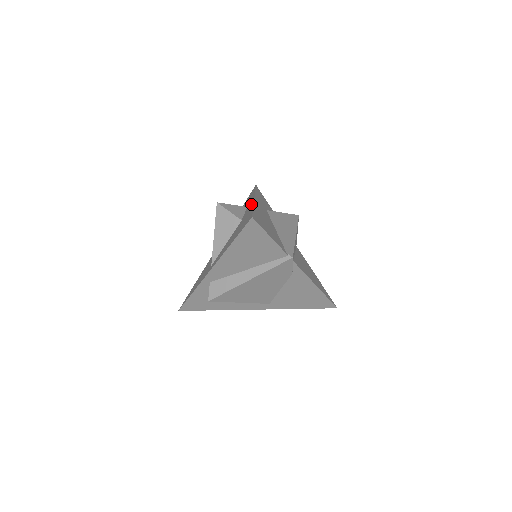
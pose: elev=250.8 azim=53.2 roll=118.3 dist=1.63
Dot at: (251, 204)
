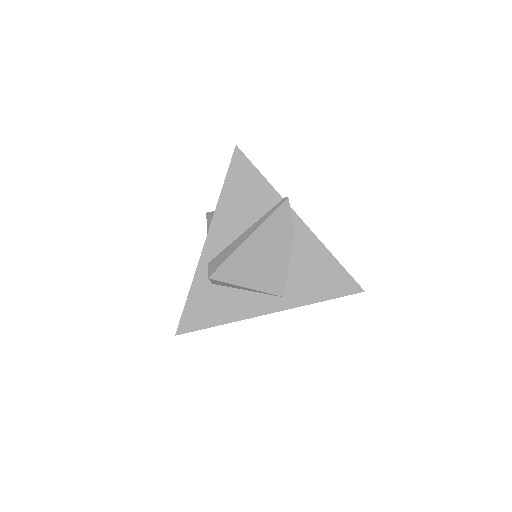
Dot at: occluded
